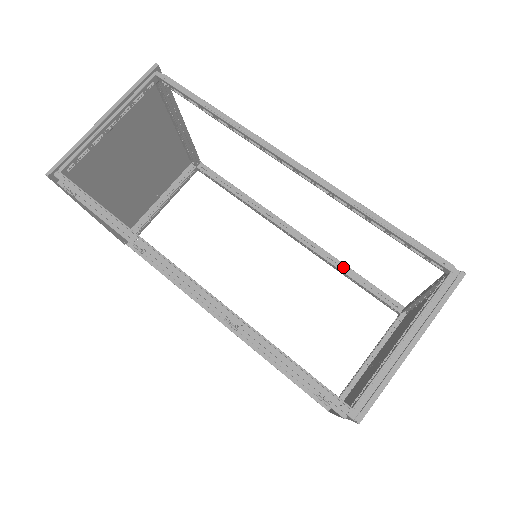
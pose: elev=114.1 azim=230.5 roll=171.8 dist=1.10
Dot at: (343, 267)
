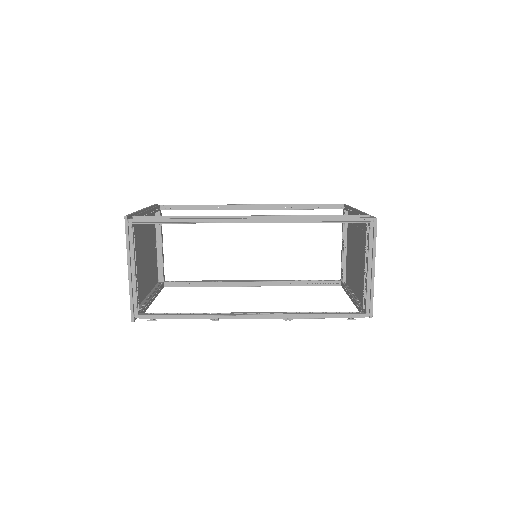
Dot at: (296, 207)
